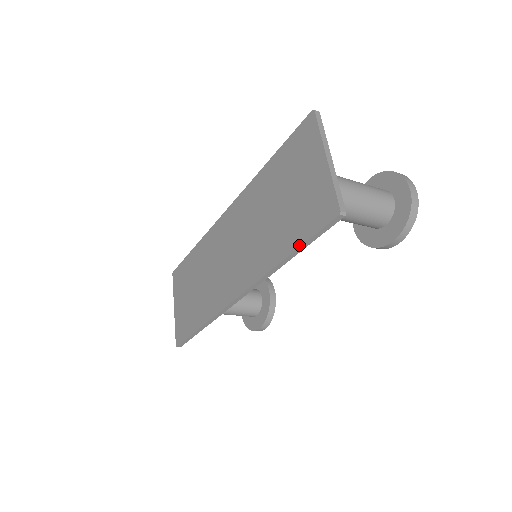
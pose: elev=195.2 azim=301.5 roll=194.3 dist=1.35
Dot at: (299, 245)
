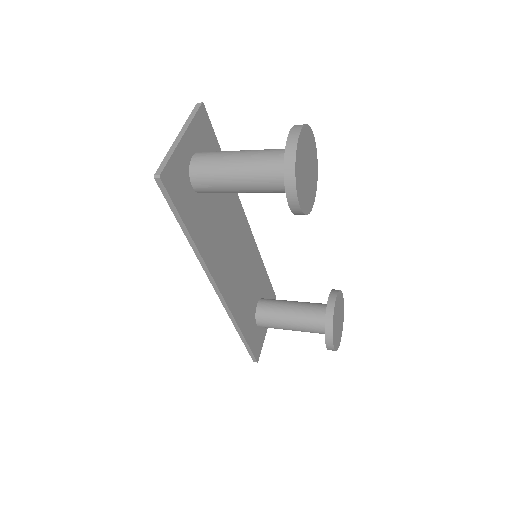
Dot at: (178, 220)
